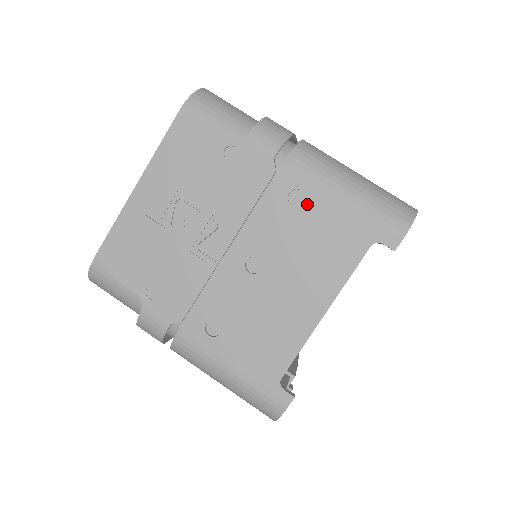
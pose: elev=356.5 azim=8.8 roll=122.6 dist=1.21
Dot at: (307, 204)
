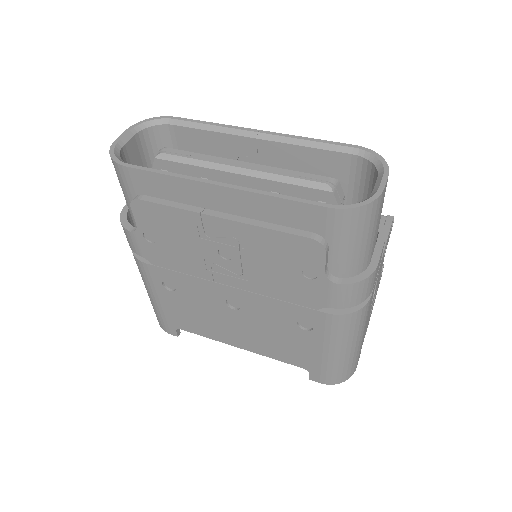
Dot at: (305, 332)
